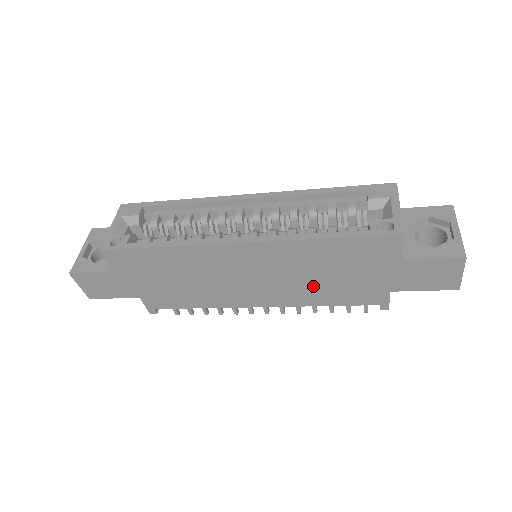
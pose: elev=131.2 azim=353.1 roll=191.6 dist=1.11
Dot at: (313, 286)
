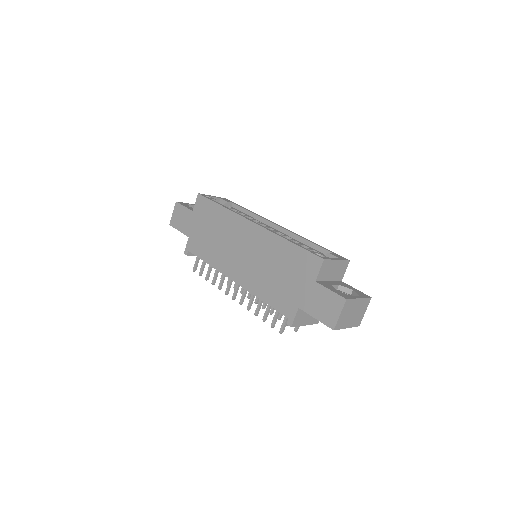
Dot at: (266, 278)
